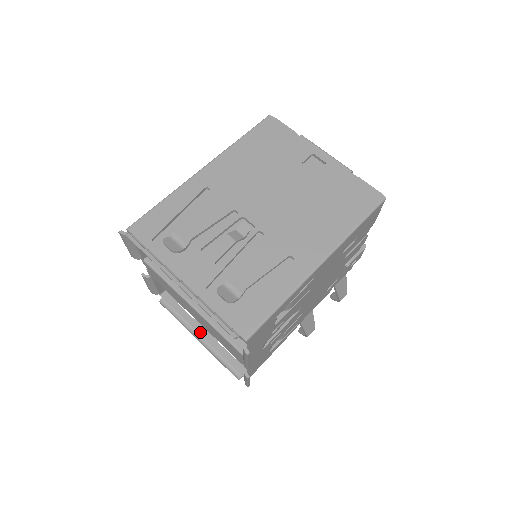
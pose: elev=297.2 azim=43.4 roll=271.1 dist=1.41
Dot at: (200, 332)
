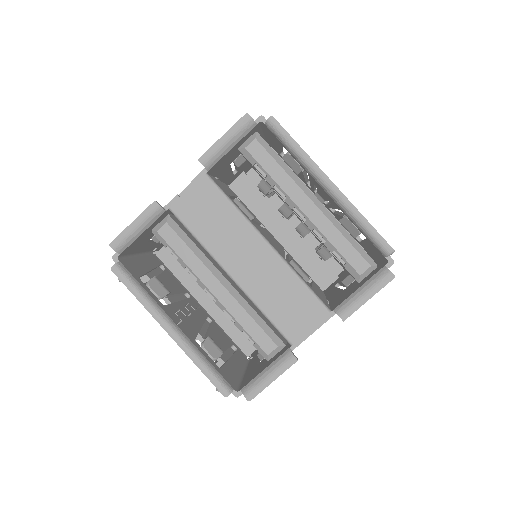
Dot at: (175, 321)
